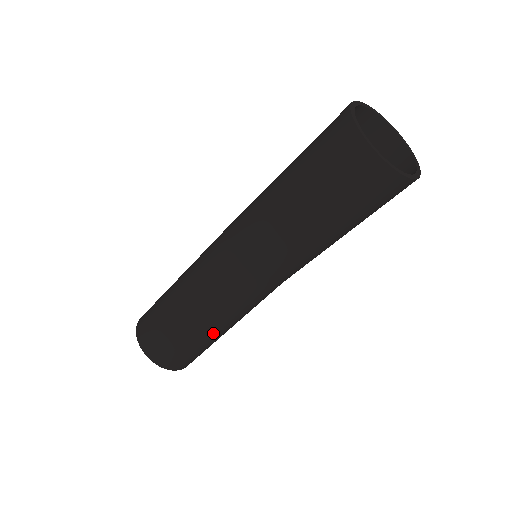
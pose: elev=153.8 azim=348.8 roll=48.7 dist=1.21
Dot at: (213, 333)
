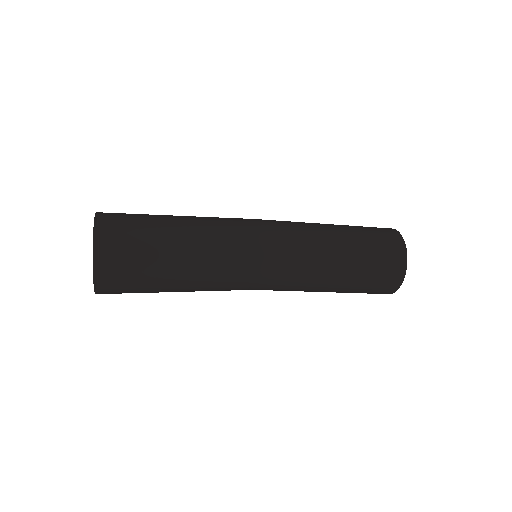
Dot at: (180, 284)
